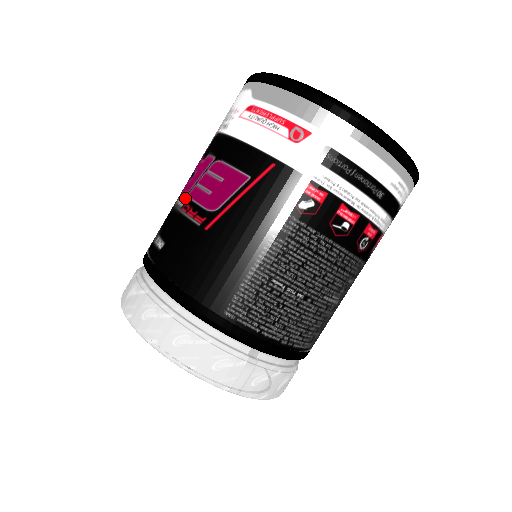
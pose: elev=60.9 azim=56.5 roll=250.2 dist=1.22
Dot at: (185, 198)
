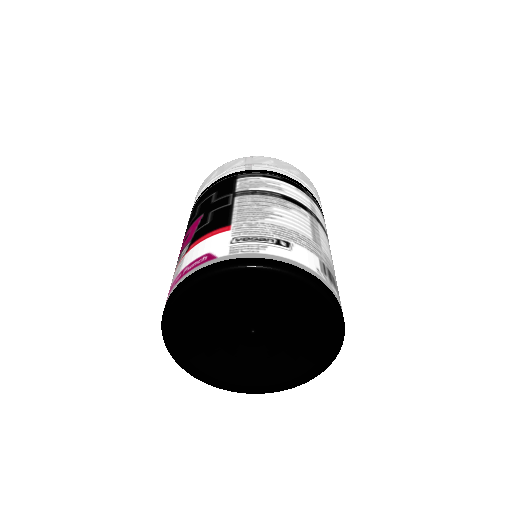
Dot at: occluded
